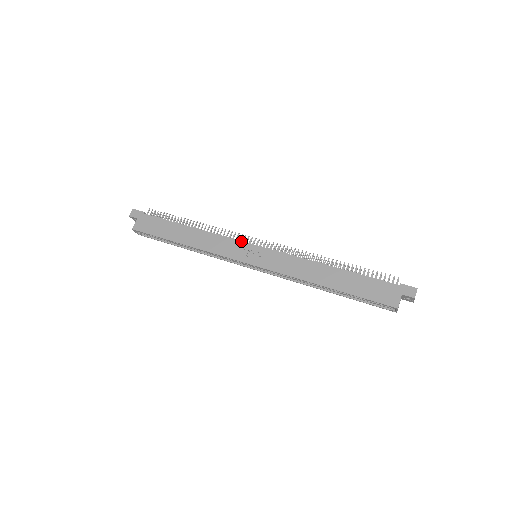
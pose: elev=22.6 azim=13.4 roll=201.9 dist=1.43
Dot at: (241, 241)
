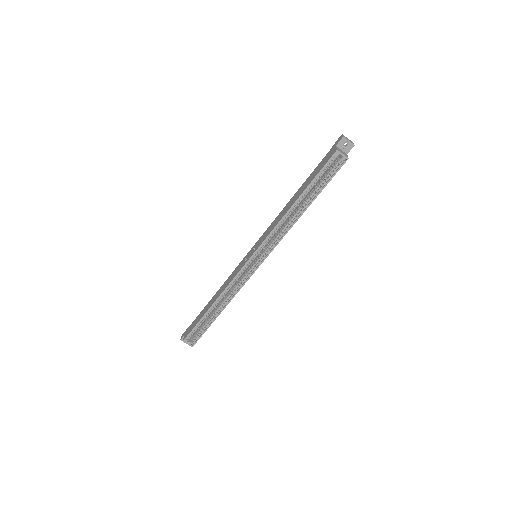
Dot at: (242, 260)
